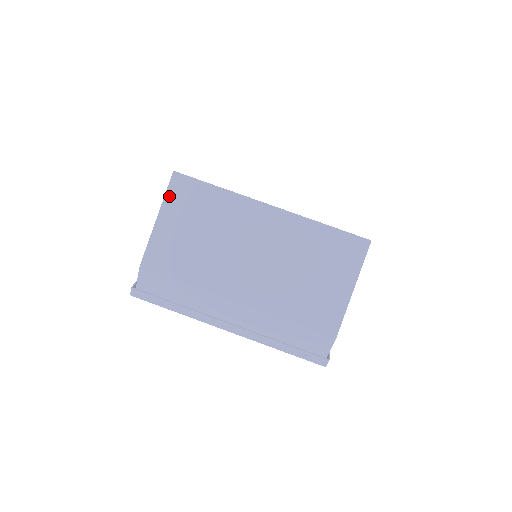
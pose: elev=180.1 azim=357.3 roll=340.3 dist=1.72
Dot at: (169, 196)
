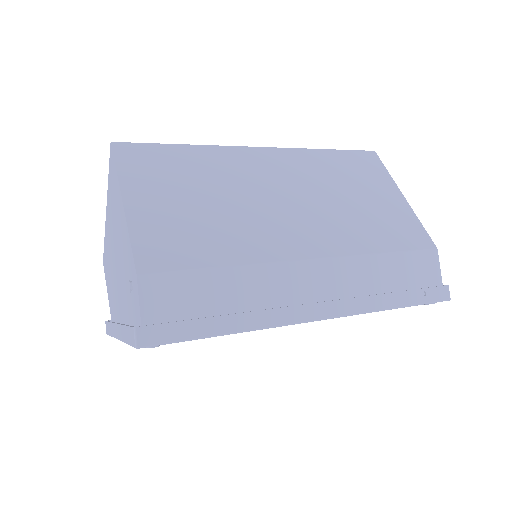
Dot at: (124, 169)
